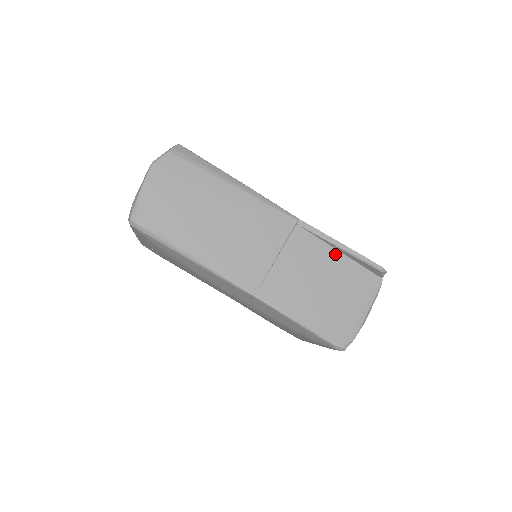
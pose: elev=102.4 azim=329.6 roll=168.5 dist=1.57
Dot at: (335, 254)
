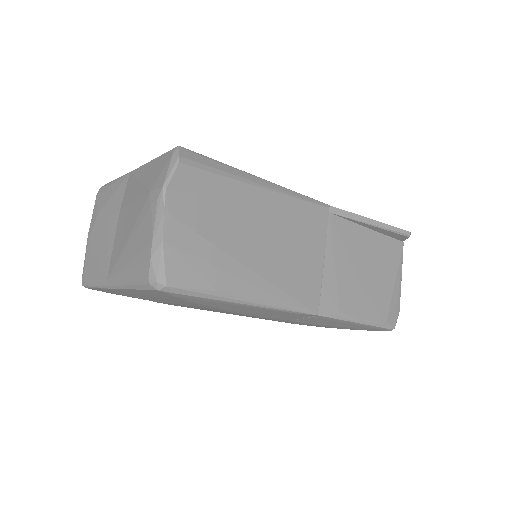
Dot at: (366, 233)
